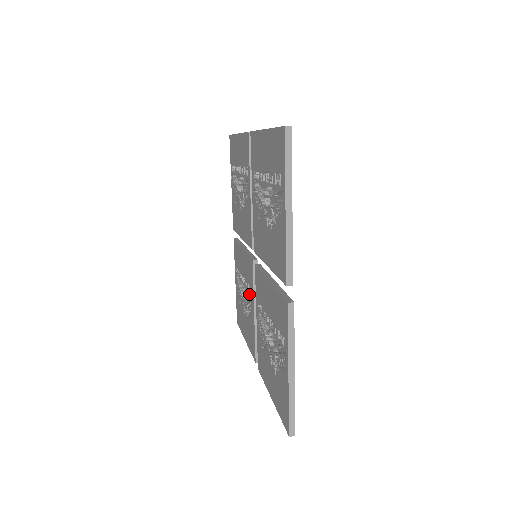
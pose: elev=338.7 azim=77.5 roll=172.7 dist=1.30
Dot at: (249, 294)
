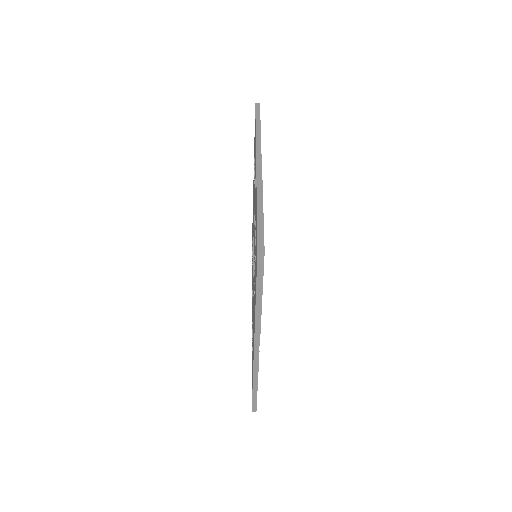
Dot at: occluded
